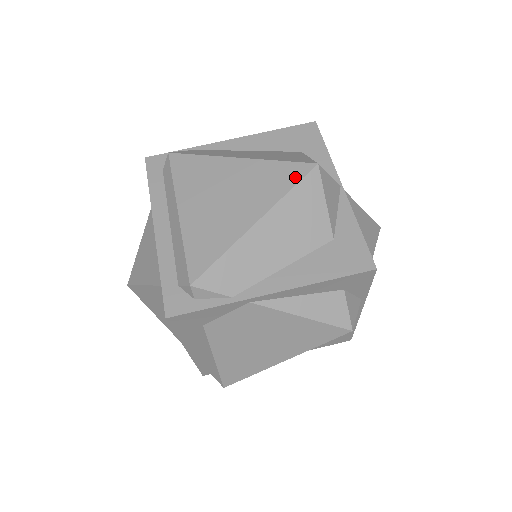
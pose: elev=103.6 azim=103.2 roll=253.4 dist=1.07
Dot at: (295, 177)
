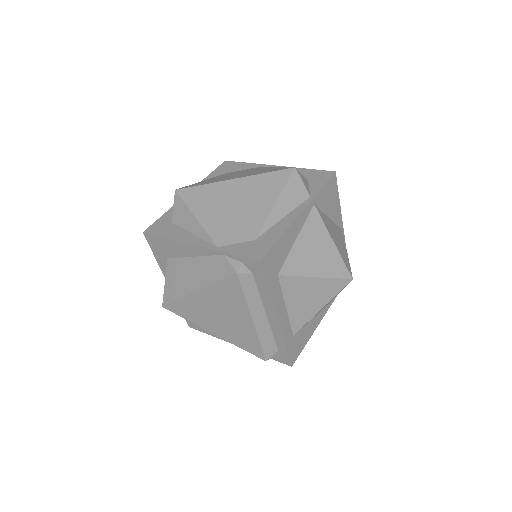
Dot at: occluded
